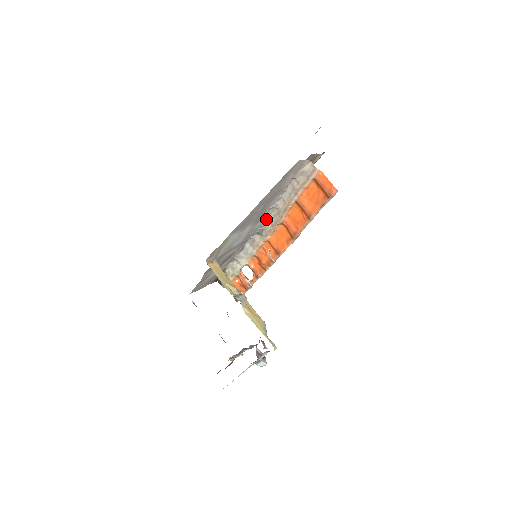
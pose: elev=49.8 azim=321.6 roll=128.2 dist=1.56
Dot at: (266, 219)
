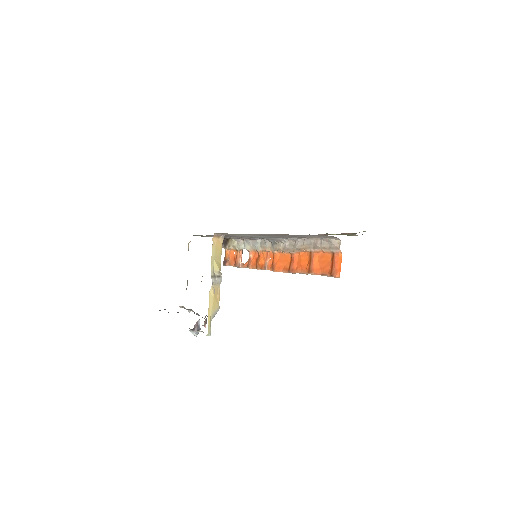
Dot at: (283, 240)
